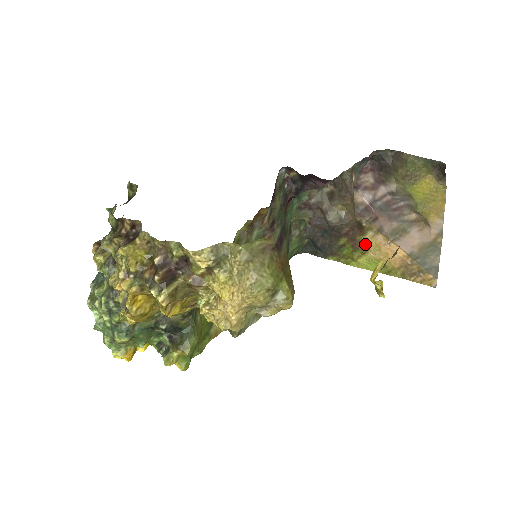
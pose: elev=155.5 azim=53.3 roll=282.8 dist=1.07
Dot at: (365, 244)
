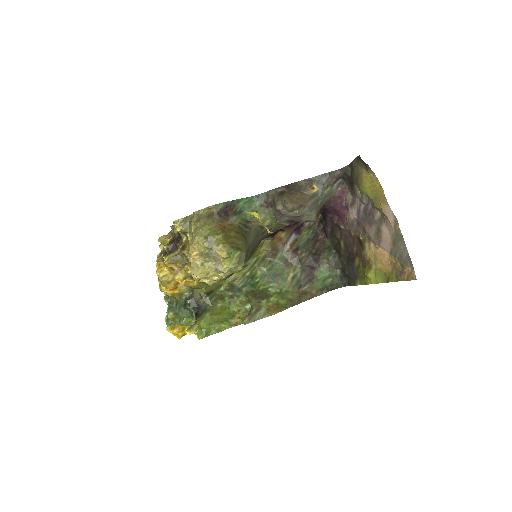
Dot at: (368, 257)
